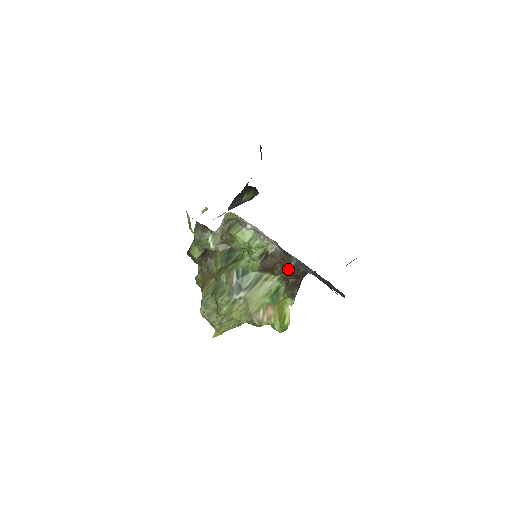
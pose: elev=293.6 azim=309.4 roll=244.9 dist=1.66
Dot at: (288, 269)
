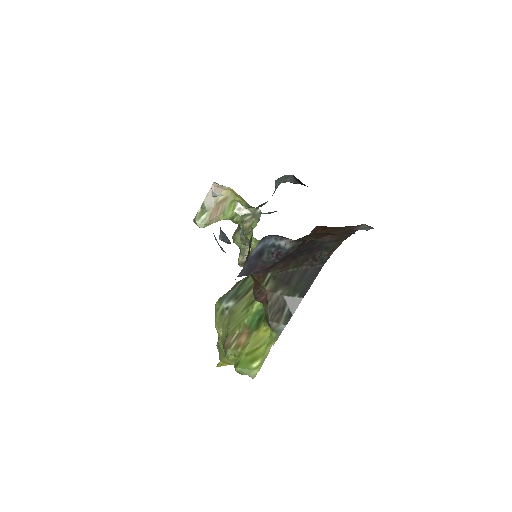
Dot at: occluded
